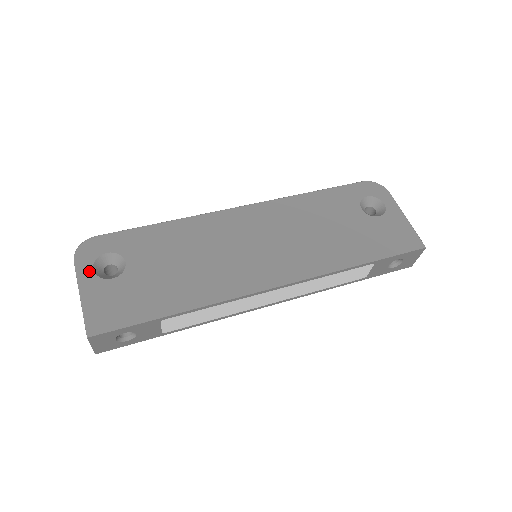
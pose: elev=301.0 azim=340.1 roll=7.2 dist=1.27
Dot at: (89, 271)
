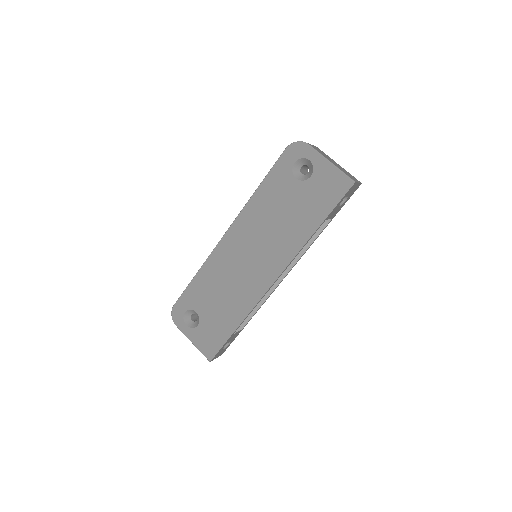
Dot at: (186, 328)
